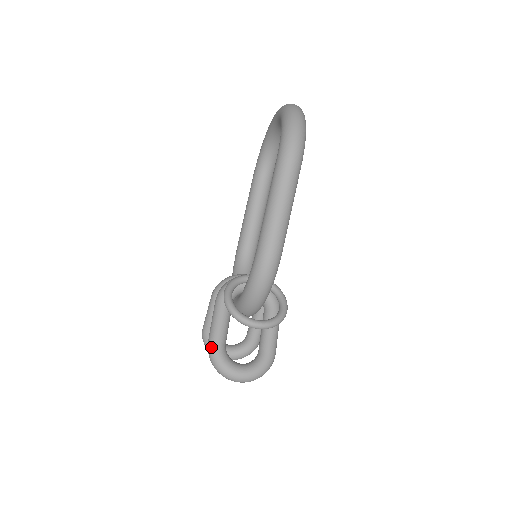
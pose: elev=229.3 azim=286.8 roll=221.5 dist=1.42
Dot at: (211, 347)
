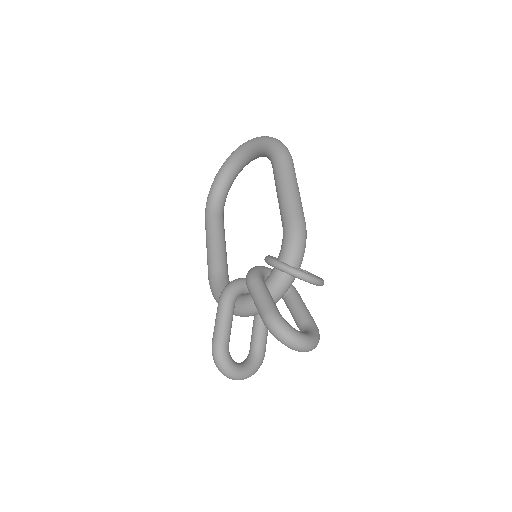
Dot at: (273, 316)
